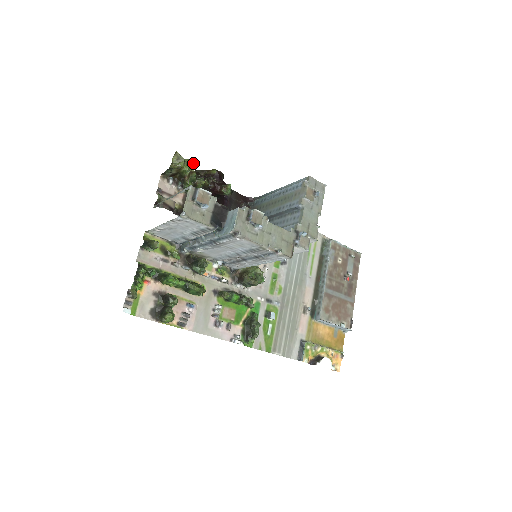
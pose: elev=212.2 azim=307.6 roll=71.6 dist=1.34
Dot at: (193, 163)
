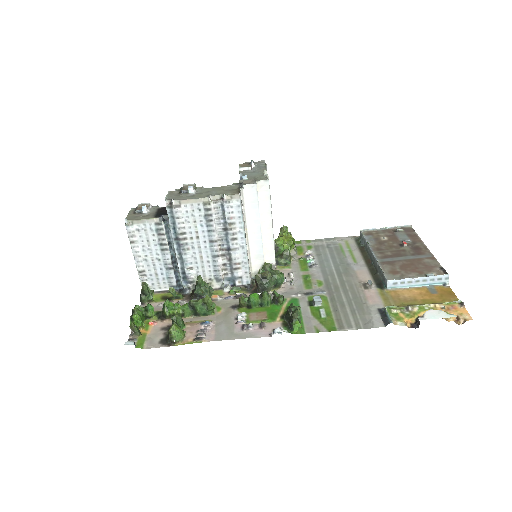
Dot at: occluded
